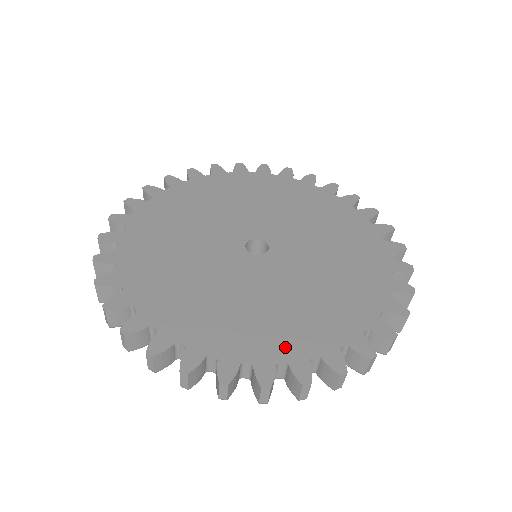
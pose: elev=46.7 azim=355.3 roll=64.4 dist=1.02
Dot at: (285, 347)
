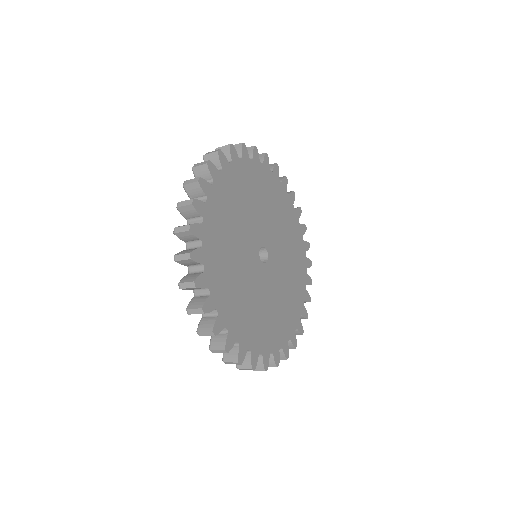
Dot at: (234, 323)
